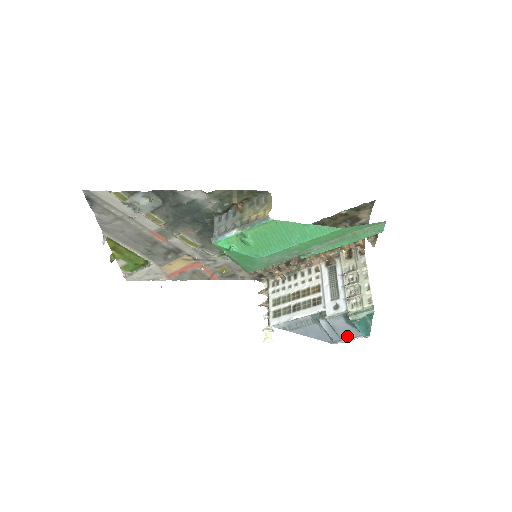
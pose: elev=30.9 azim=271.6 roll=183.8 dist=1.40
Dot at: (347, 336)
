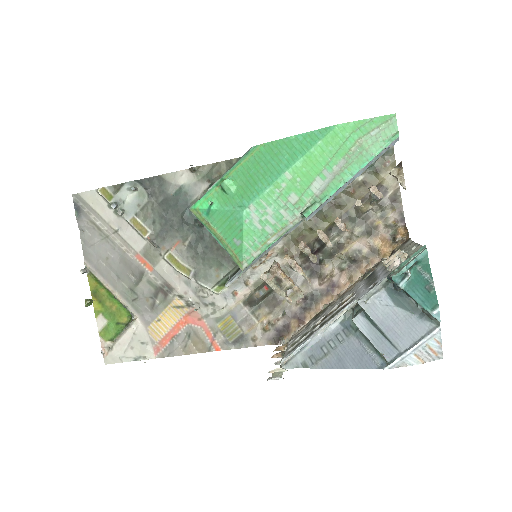
Dot at: (407, 340)
